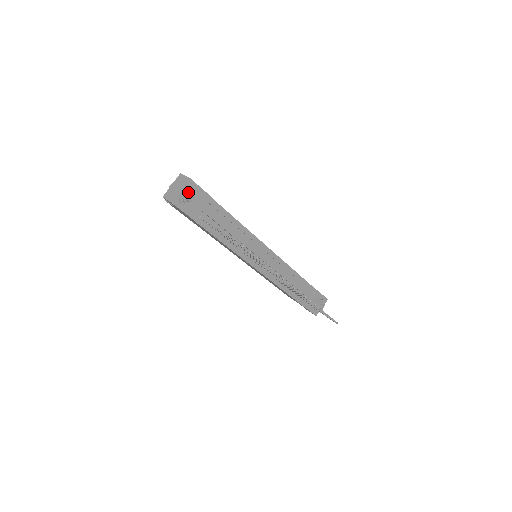
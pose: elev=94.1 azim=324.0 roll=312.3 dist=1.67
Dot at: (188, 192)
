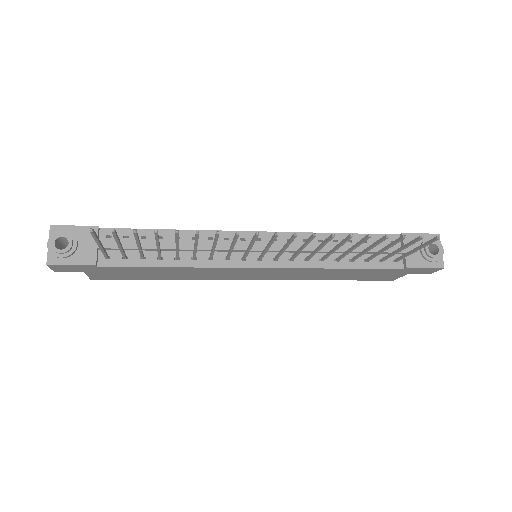
Dot at: (54, 239)
